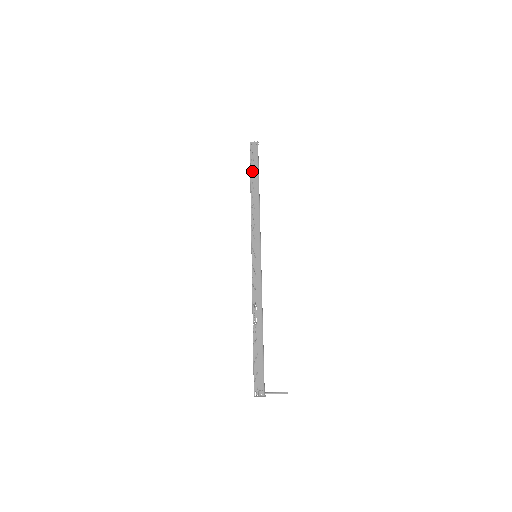
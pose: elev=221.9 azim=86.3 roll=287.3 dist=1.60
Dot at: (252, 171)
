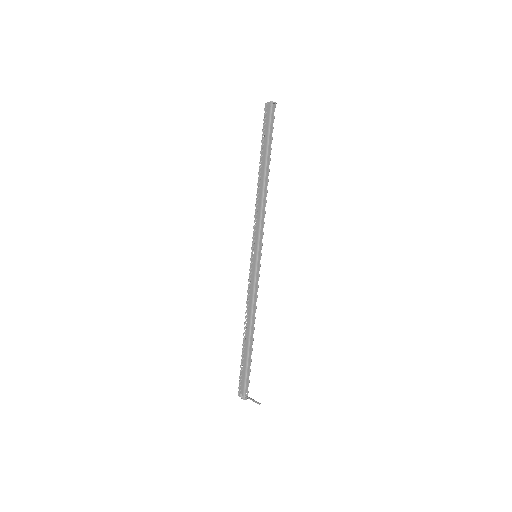
Dot at: (262, 147)
